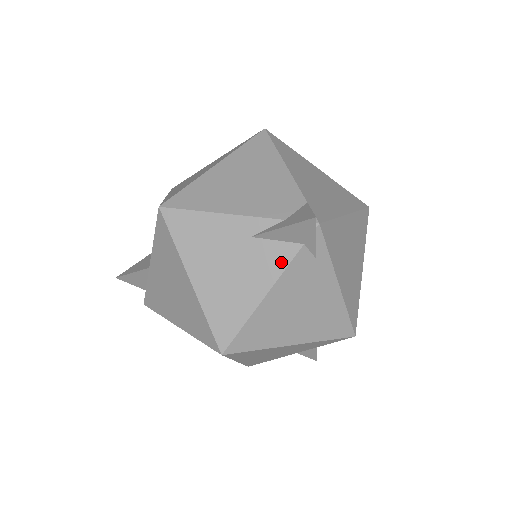
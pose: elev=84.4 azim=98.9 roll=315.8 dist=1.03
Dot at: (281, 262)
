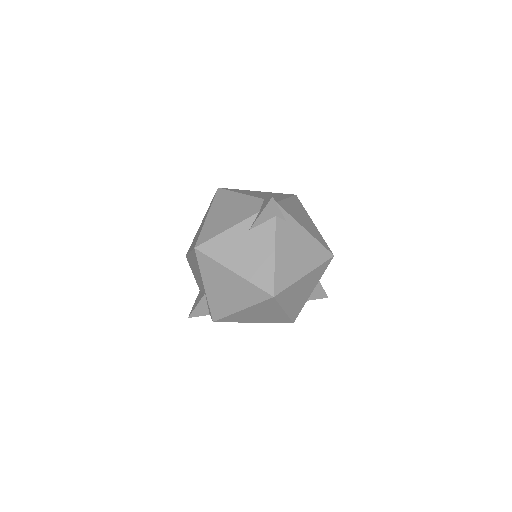
Dot at: (271, 232)
